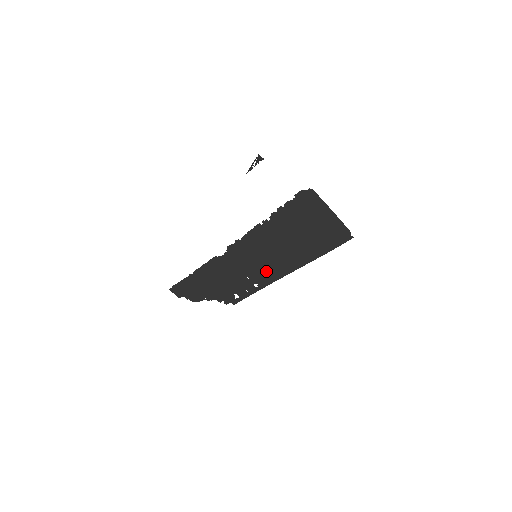
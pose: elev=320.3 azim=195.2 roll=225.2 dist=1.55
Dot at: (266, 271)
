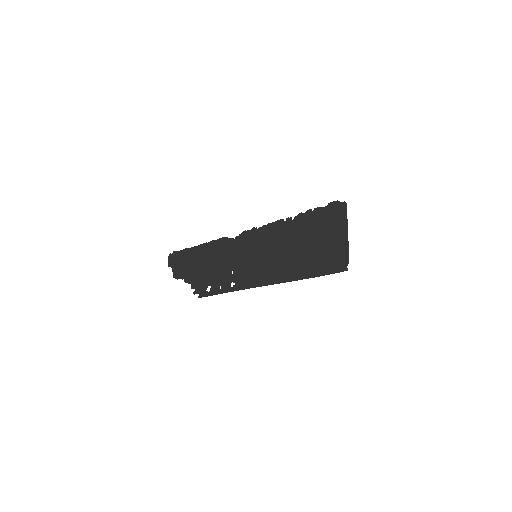
Dot at: (252, 272)
